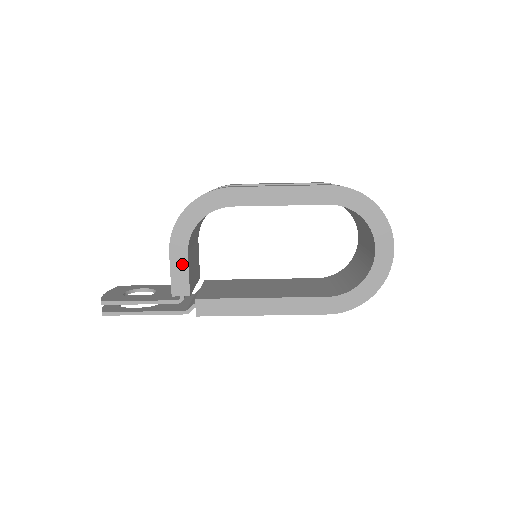
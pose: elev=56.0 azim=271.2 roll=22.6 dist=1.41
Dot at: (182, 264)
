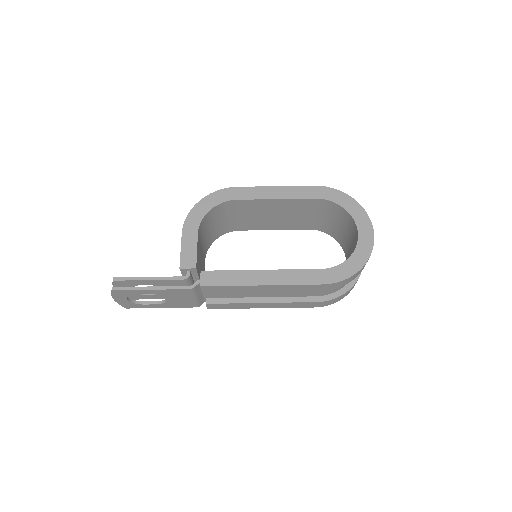
Dot at: (192, 242)
